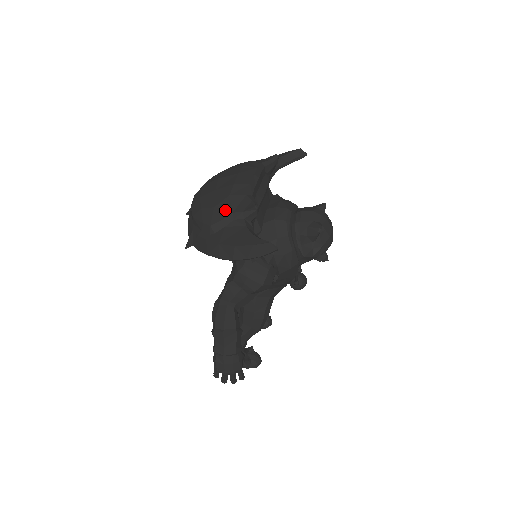
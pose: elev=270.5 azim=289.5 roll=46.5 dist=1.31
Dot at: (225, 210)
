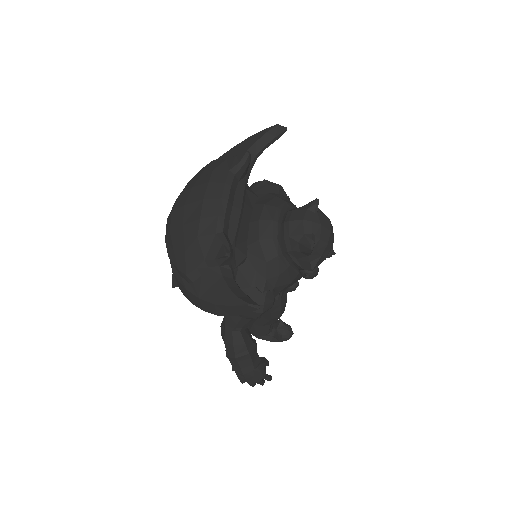
Dot at: (197, 256)
